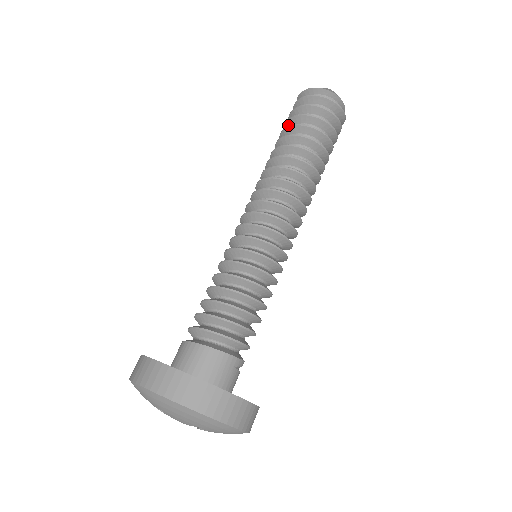
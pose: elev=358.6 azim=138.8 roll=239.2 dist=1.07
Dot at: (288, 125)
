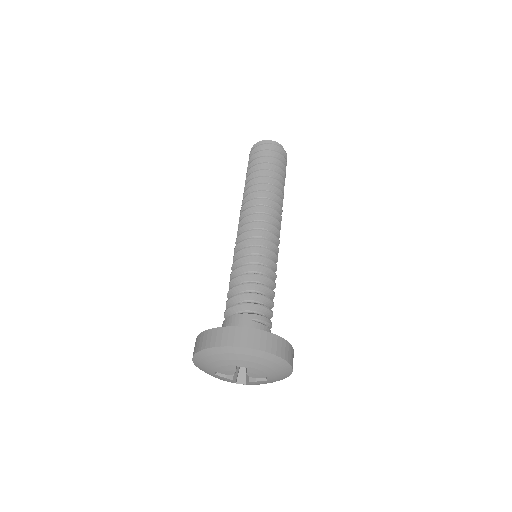
Dot at: occluded
